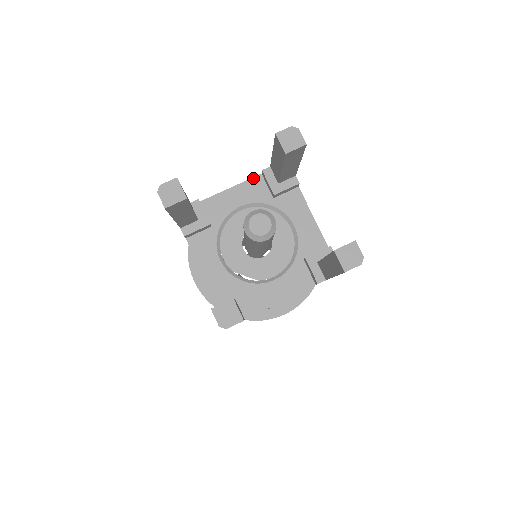
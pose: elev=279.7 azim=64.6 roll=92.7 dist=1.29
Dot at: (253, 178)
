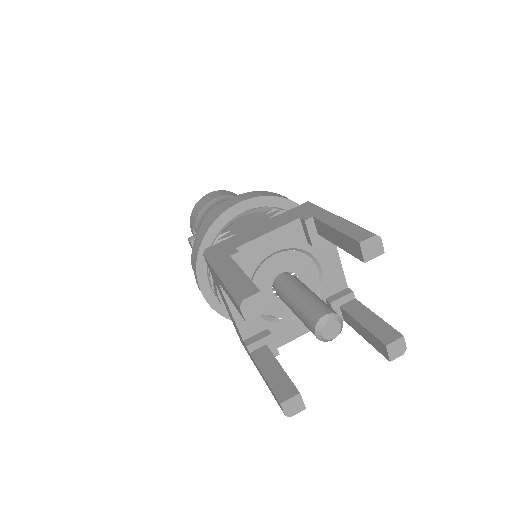
Dot at: (291, 223)
